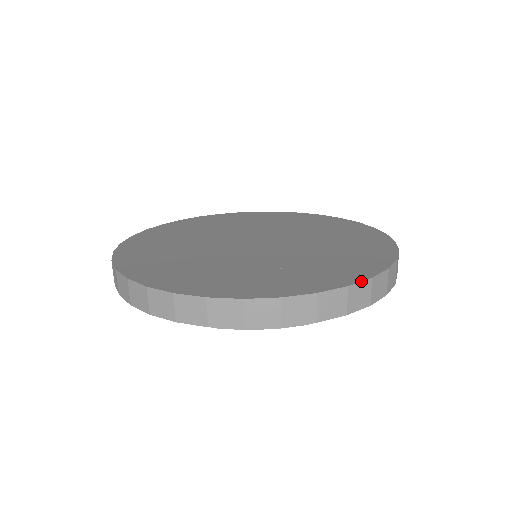
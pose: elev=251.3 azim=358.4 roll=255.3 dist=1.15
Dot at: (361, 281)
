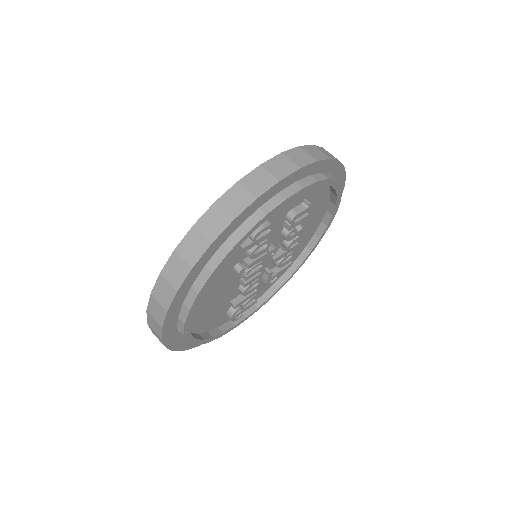
Dot at: occluded
